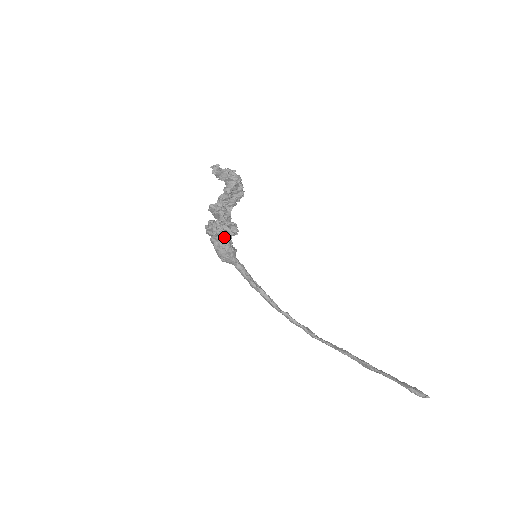
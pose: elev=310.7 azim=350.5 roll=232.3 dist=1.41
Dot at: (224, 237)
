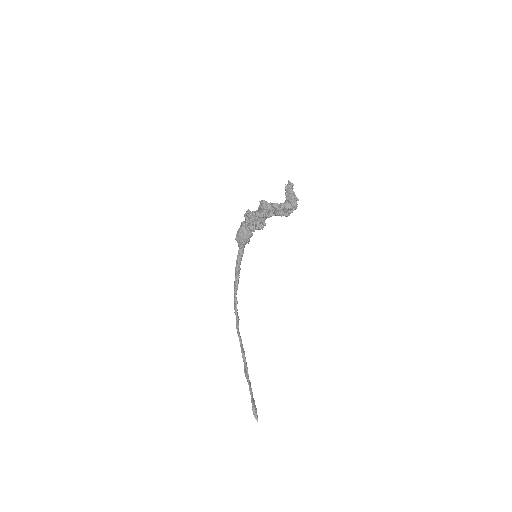
Dot at: (251, 229)
